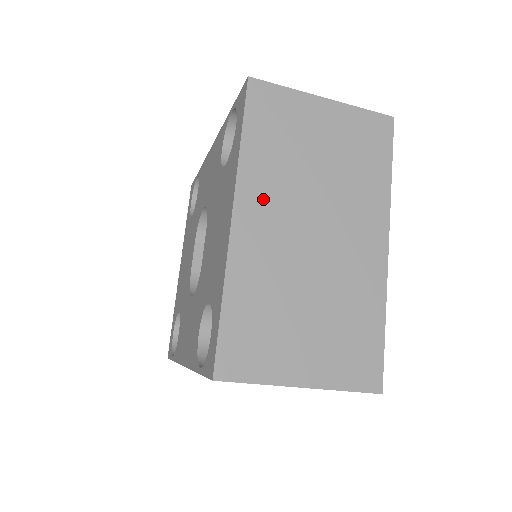
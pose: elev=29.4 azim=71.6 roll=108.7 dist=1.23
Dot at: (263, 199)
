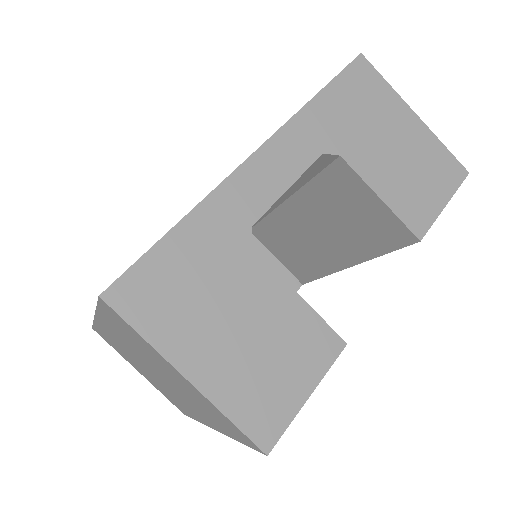
Dot at: occluded
